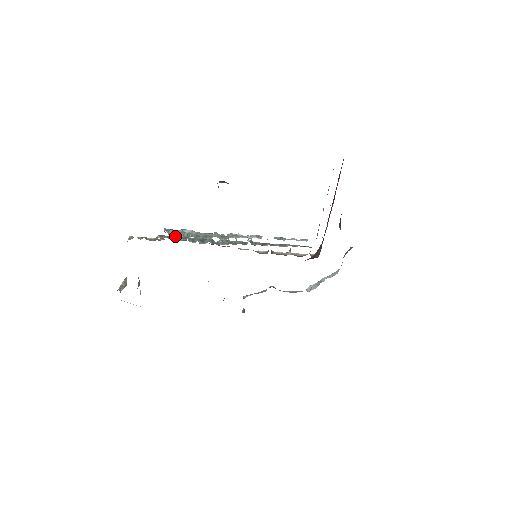
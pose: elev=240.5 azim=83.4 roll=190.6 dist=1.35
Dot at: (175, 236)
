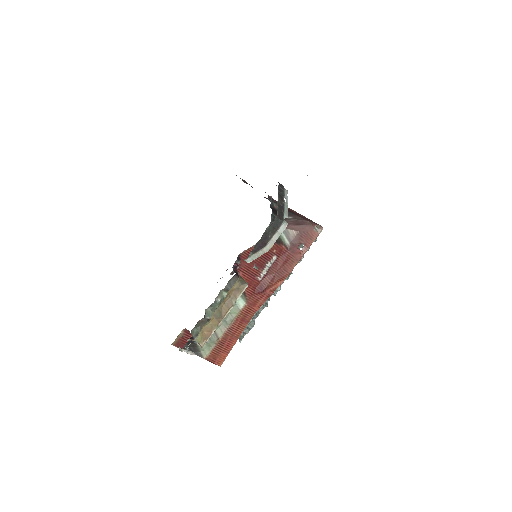
Dot at: occluded
